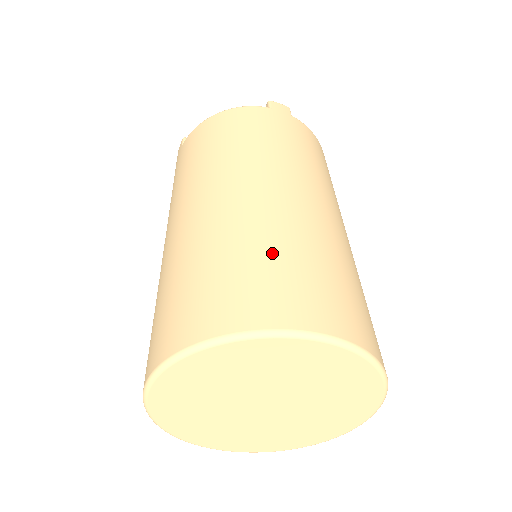
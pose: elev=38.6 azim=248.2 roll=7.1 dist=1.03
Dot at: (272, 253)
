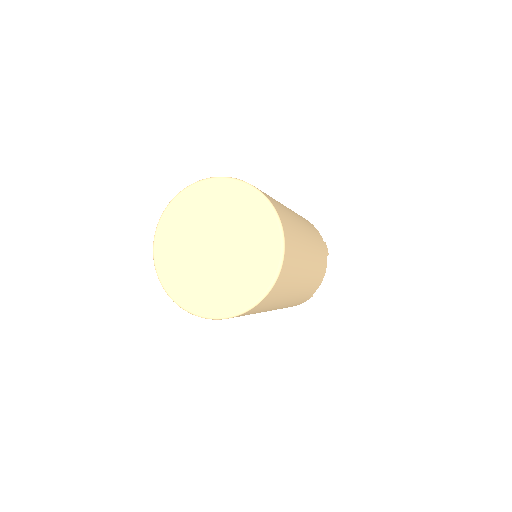
Dot at: occluded
